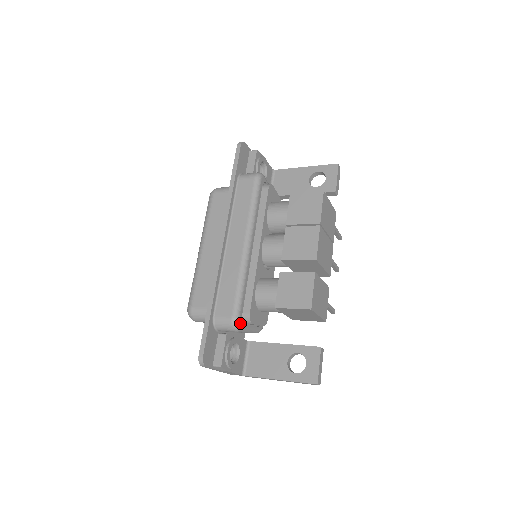
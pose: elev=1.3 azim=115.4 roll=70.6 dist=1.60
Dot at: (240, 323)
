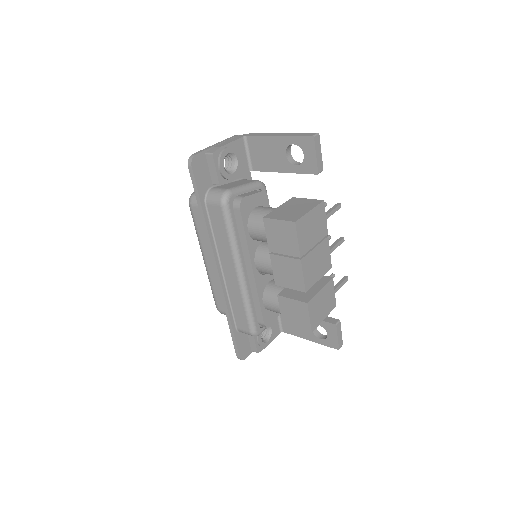
Dot at: (259, 332)
